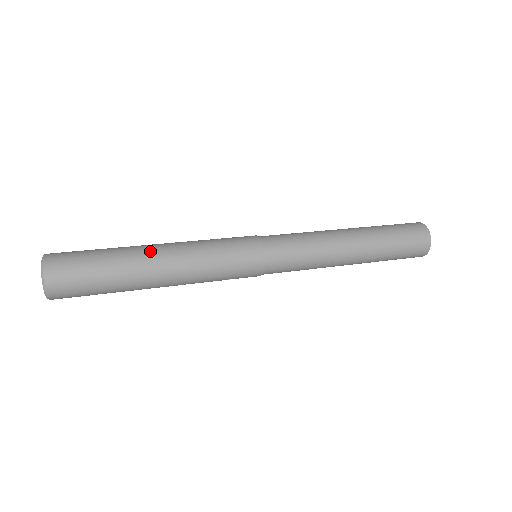
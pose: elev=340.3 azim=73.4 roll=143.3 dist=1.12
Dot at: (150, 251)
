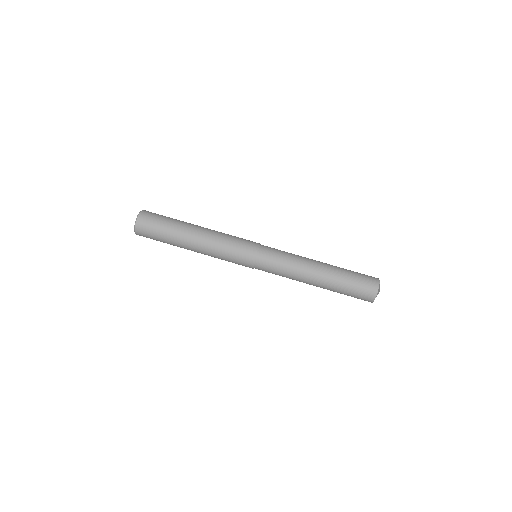
Dot at: (190, 242)
